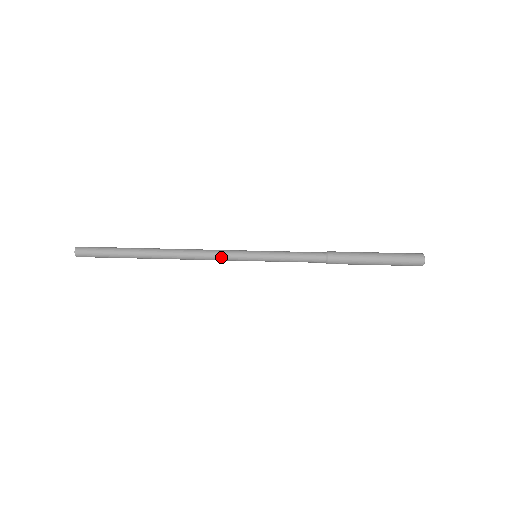
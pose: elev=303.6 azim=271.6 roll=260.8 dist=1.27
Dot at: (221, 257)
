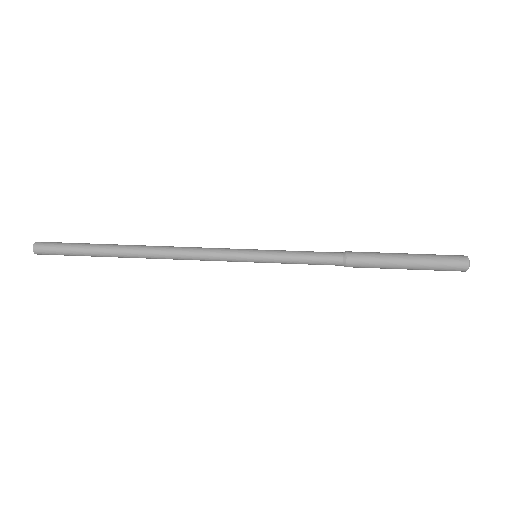
Dot at: (212, 255)
